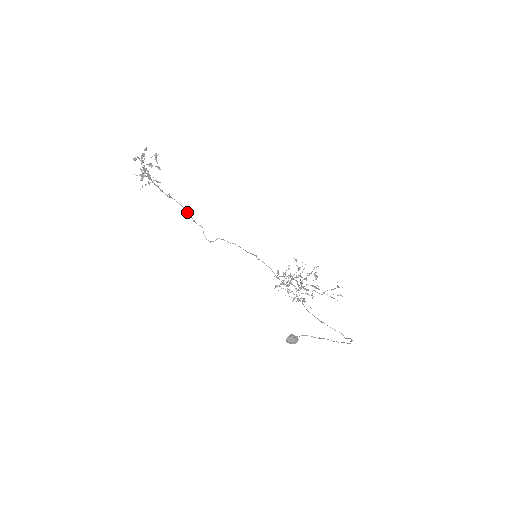
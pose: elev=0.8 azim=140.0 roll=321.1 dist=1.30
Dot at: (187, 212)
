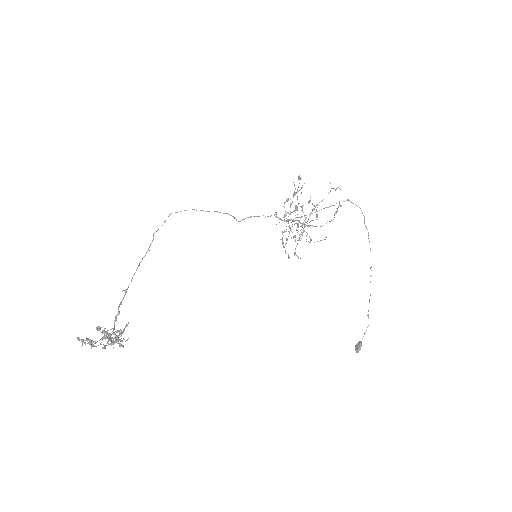
Dot at: occluded
